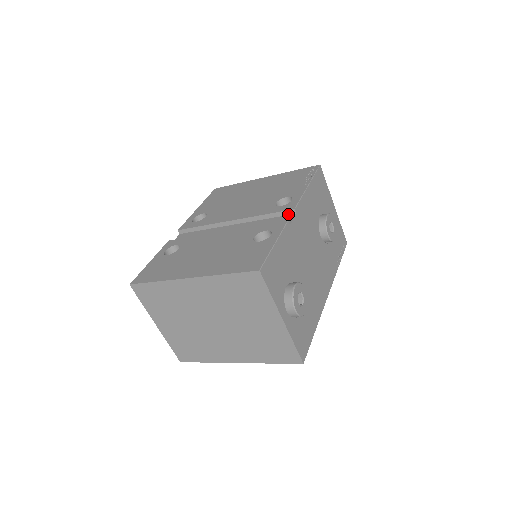
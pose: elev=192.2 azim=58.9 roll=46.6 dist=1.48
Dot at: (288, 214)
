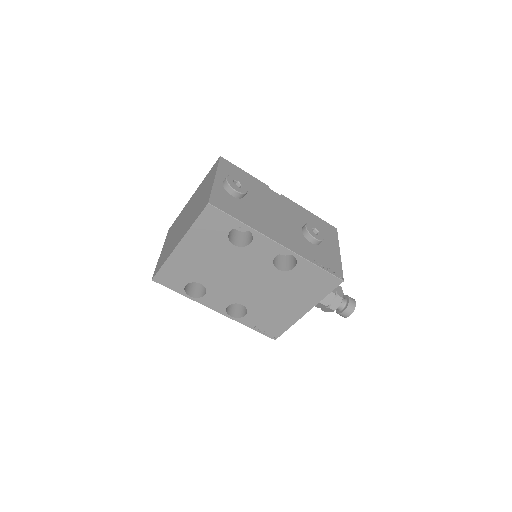
Dot at: occluded
